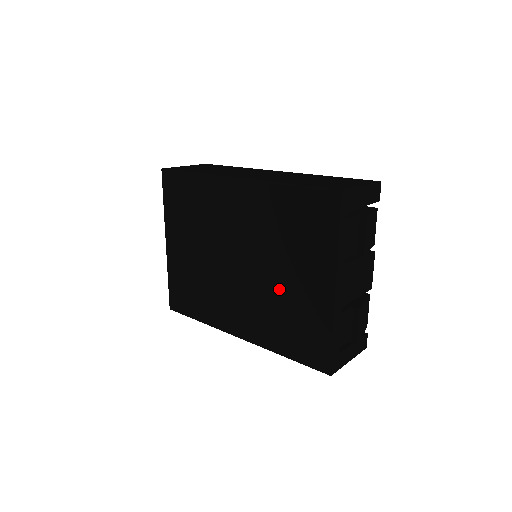
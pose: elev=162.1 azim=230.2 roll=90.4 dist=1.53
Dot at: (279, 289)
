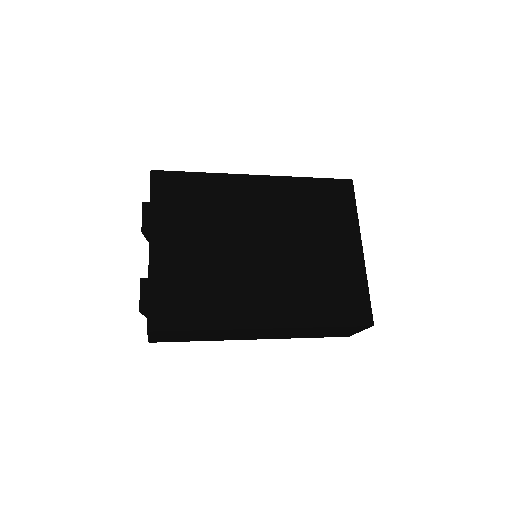
Dot at: (311, 261)
